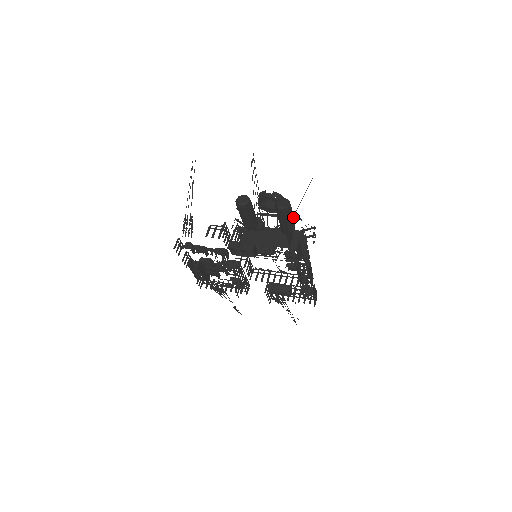
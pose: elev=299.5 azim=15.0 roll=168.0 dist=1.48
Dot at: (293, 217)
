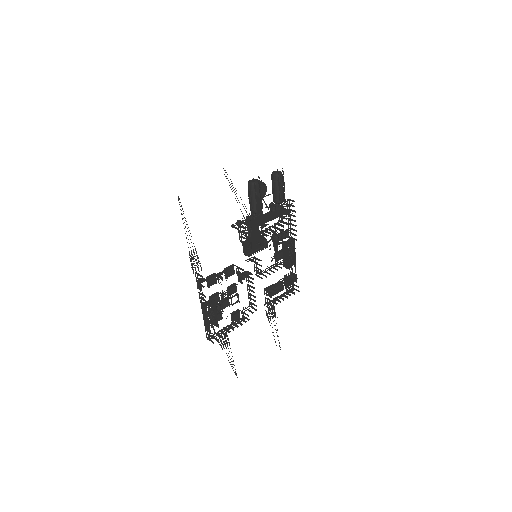
Dot at: occluded
